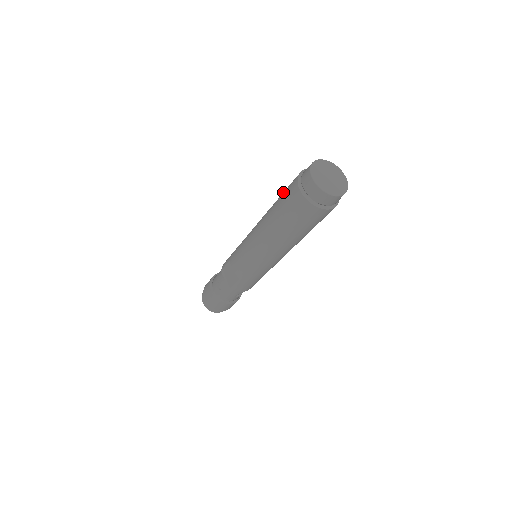
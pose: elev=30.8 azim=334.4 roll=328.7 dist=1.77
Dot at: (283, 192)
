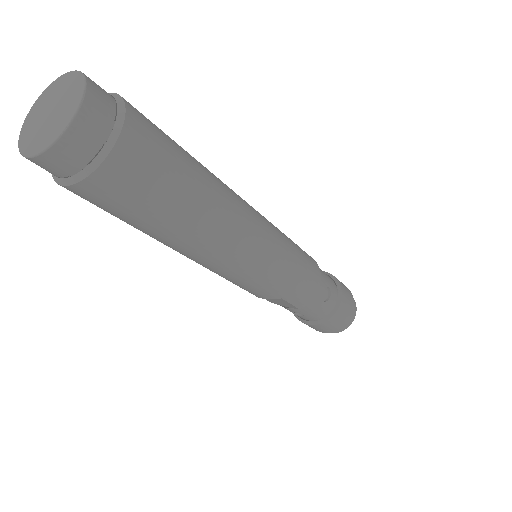
Dot at: occluded
